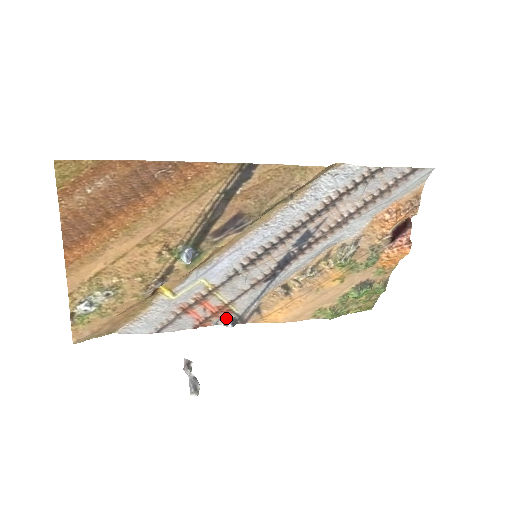
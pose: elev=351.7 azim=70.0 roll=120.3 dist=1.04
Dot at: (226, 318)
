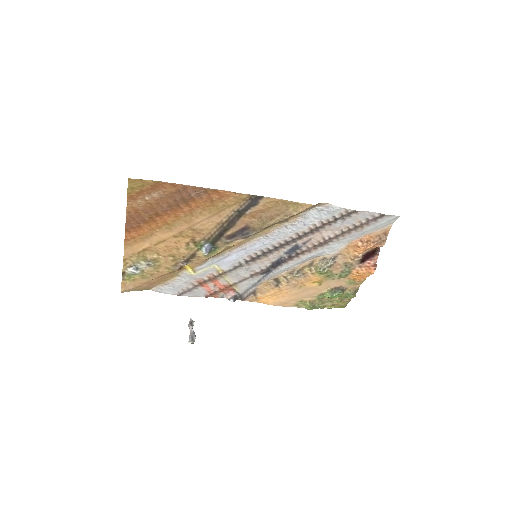
Dot at: (230, 294)
